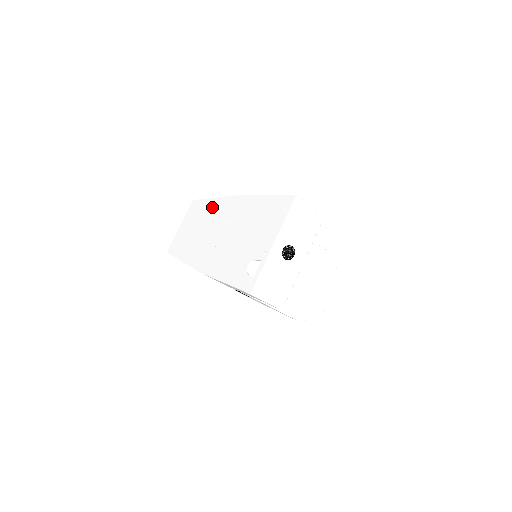
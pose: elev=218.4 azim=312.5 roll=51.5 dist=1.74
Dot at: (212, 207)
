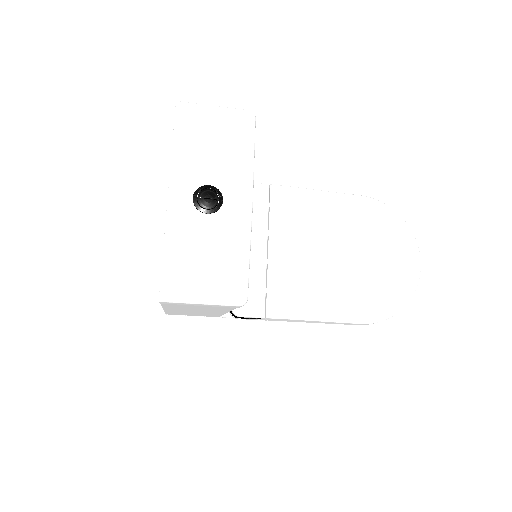
Dot at: occluded
